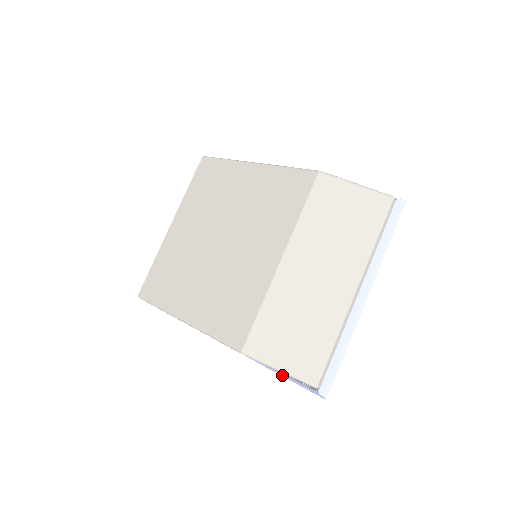
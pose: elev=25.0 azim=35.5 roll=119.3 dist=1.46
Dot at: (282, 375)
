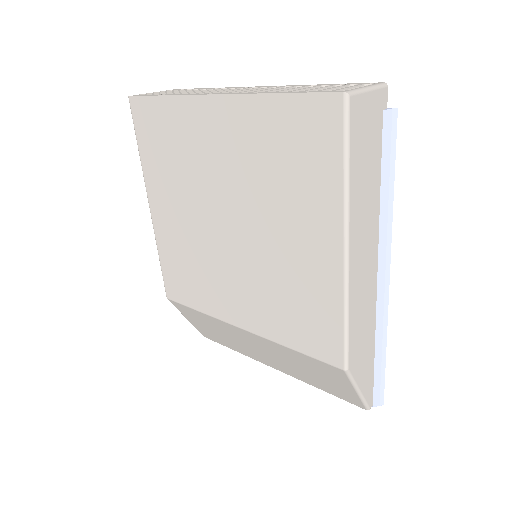
Dot at: occluded
